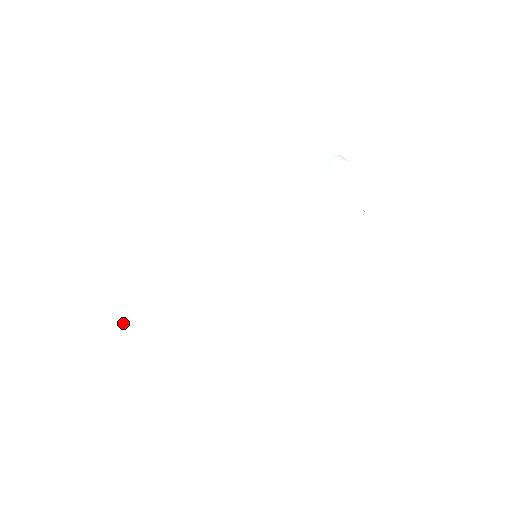
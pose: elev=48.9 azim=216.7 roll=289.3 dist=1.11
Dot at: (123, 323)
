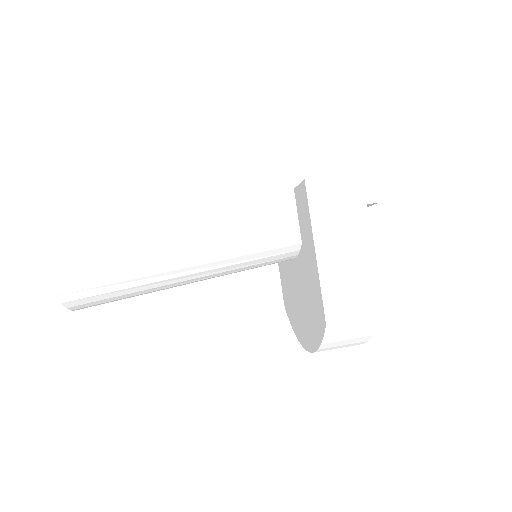
Dot at: occluded
